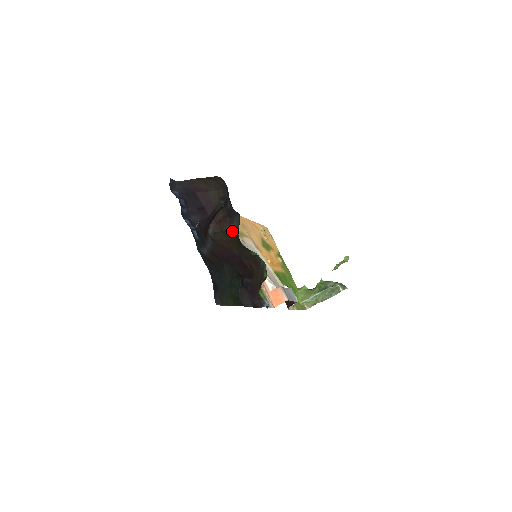
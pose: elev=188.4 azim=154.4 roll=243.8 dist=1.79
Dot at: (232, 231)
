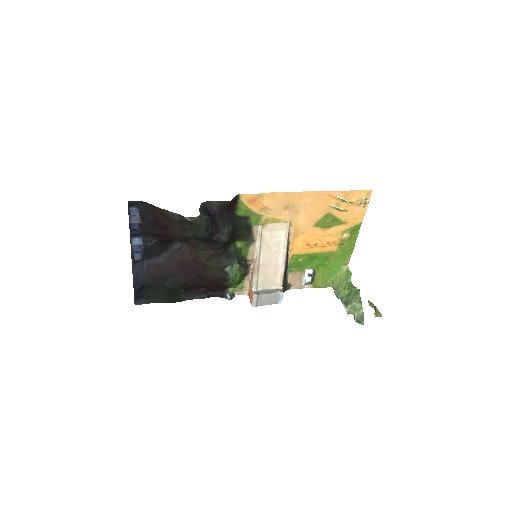
Dot at: (213, 244)
